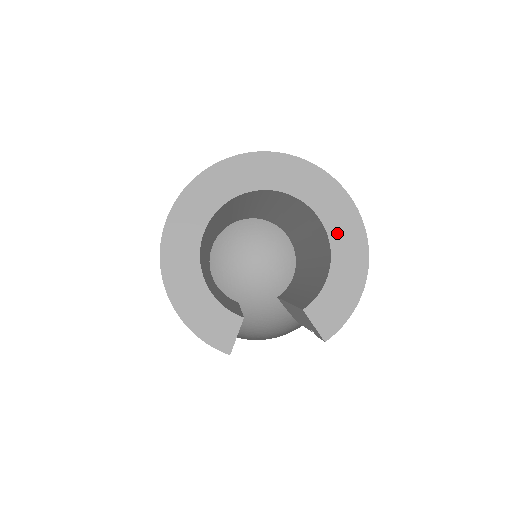
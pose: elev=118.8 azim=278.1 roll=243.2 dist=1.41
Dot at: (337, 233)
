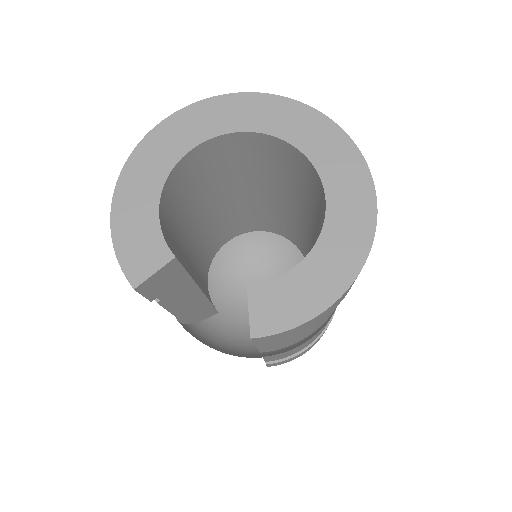
Dot at: (337, 222)
